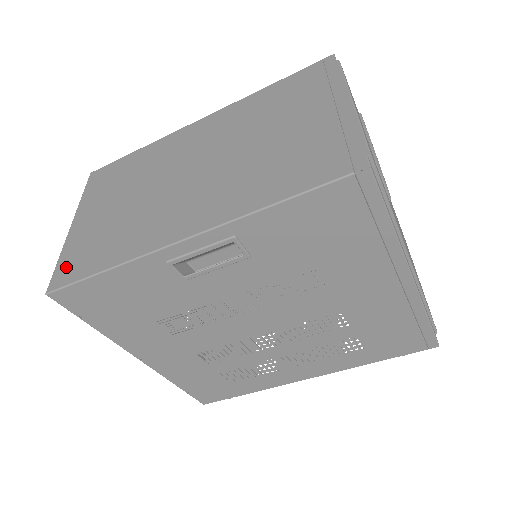
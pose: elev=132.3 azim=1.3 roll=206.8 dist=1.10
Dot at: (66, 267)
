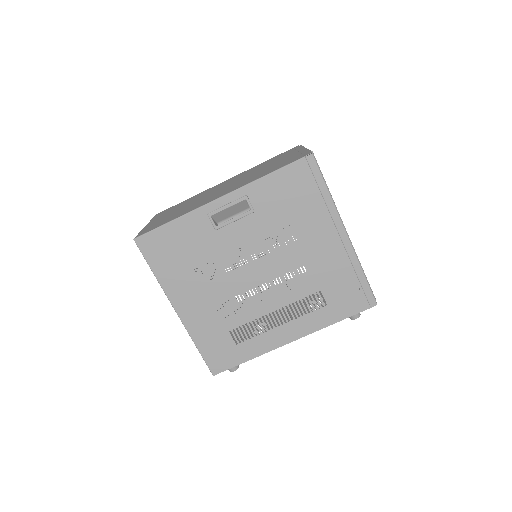
Dot at: (146, 230)
